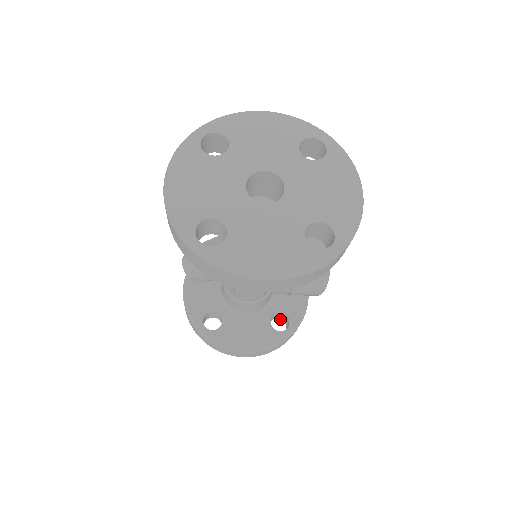
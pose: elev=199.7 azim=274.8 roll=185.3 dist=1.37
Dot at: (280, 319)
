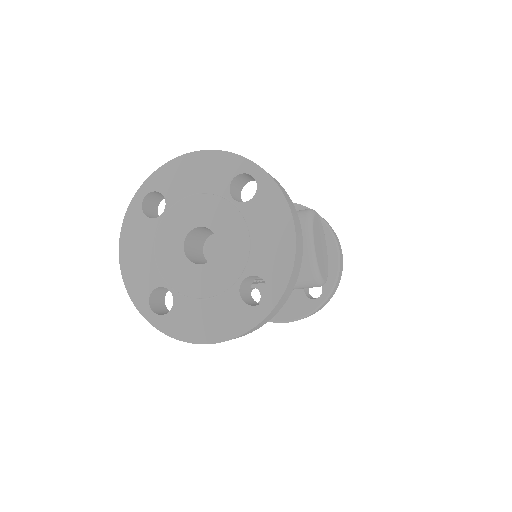
Dot at: occluded
